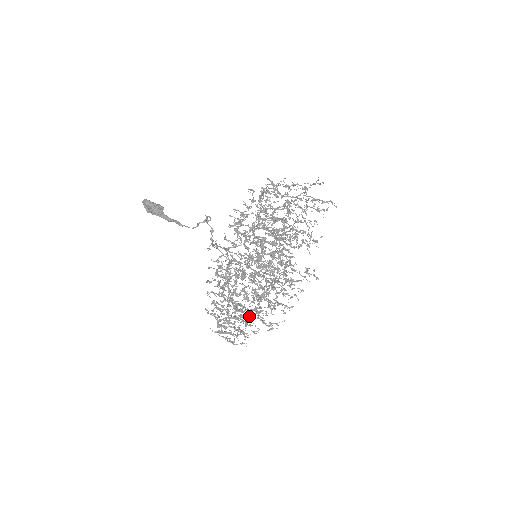
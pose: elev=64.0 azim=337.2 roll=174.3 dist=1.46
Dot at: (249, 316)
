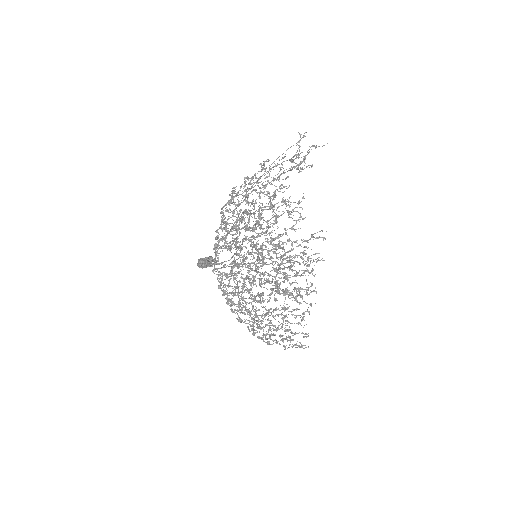
Dot at: (273, 317)
